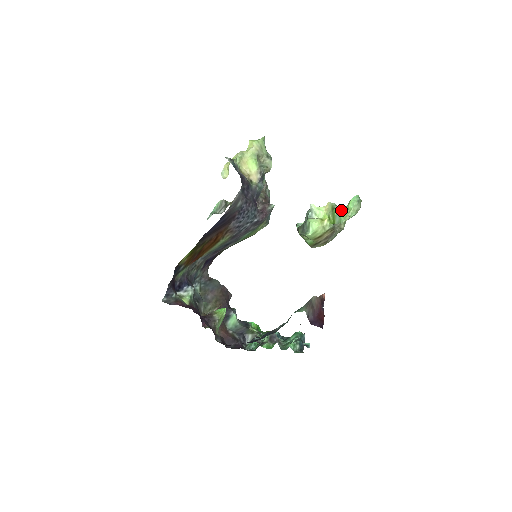
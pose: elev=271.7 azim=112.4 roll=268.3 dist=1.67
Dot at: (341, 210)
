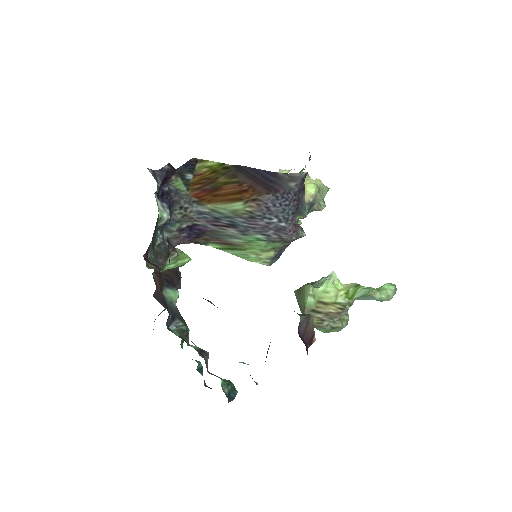
Dot at: (370, 287)
